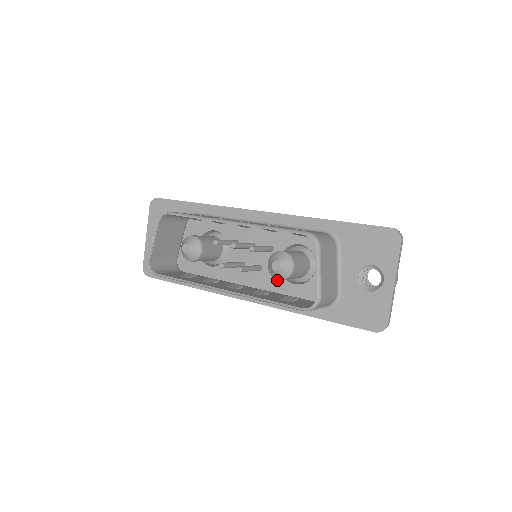
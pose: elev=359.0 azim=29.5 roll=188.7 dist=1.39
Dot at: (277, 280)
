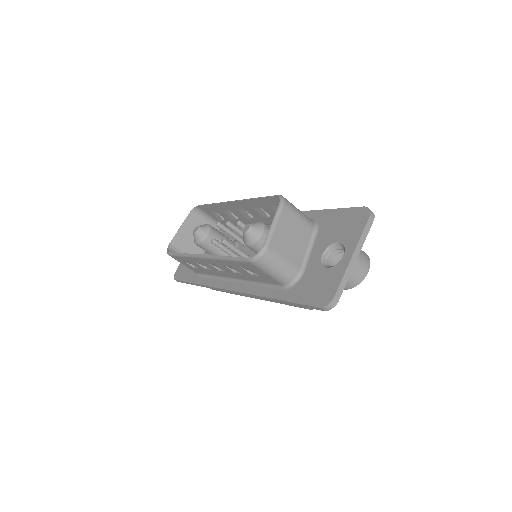
Dot at: occluded
